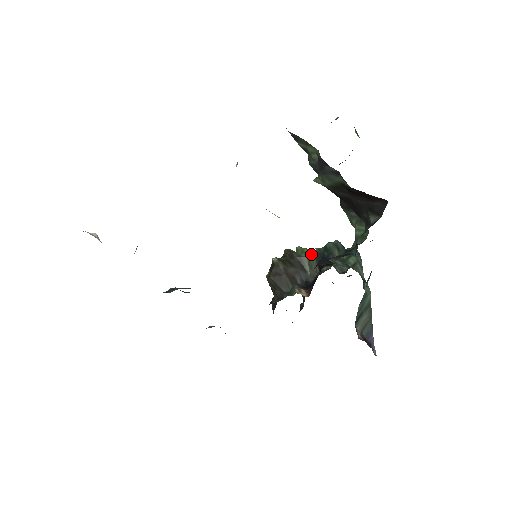
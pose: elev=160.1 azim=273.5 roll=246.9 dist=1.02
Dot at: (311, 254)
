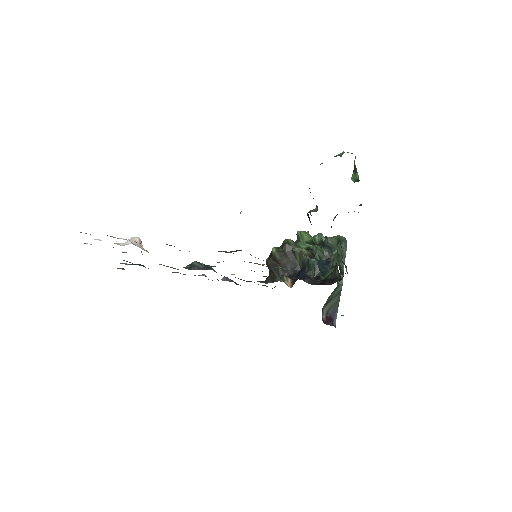
Dot at: (303, 250)
